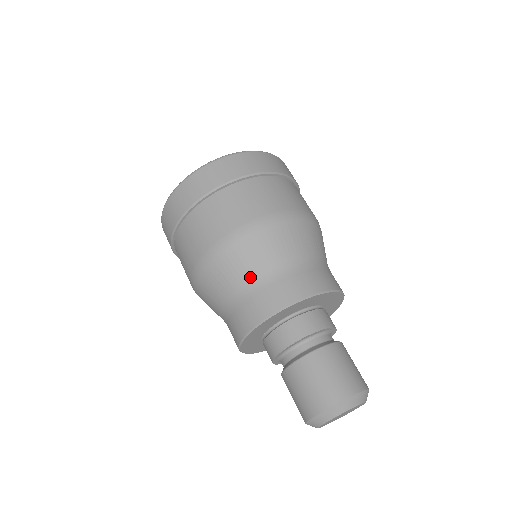
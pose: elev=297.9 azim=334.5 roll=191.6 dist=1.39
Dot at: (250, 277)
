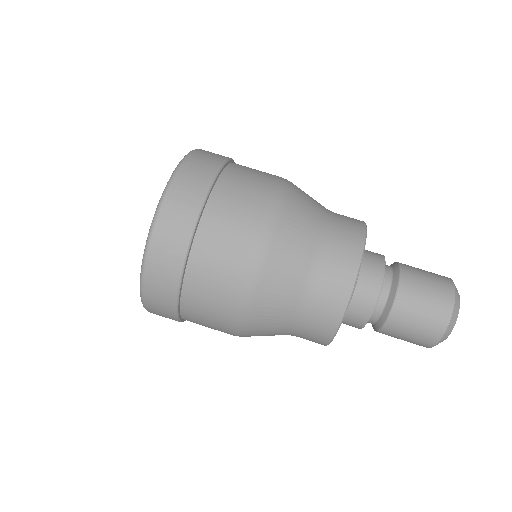
Dot at: (315, 235)
